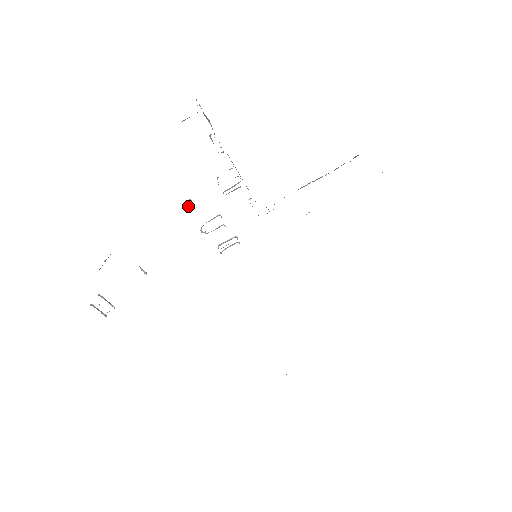
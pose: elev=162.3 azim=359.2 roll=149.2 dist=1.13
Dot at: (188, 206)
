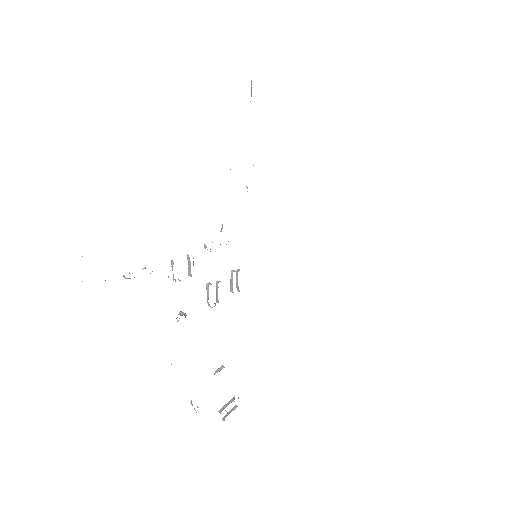
Dot at: (185, 317)
